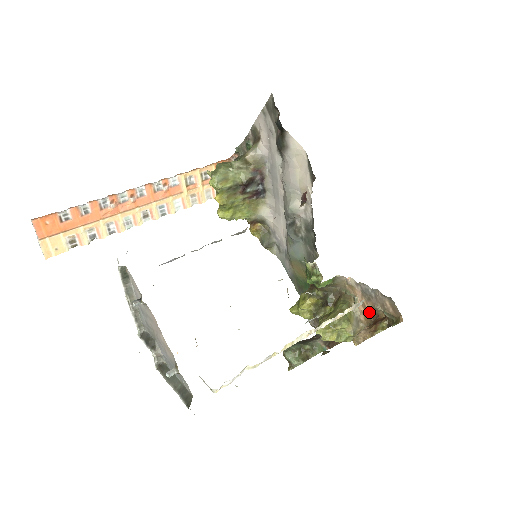
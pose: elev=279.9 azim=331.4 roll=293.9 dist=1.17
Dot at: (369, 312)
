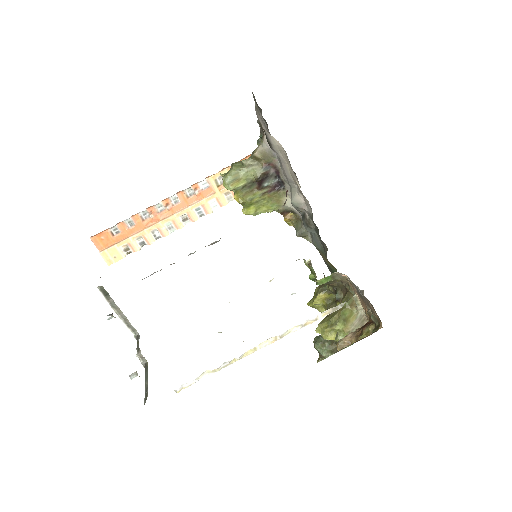
Dot at: occluded
